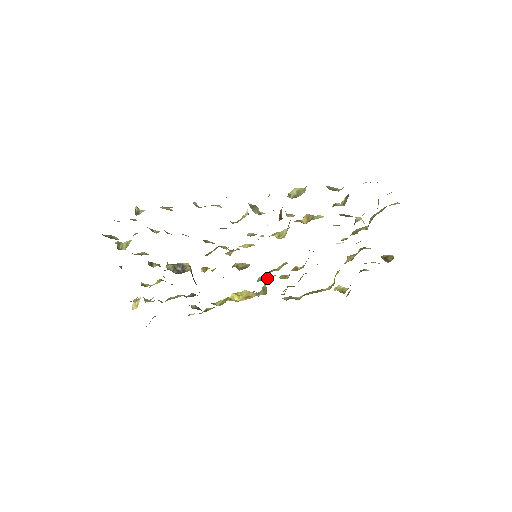
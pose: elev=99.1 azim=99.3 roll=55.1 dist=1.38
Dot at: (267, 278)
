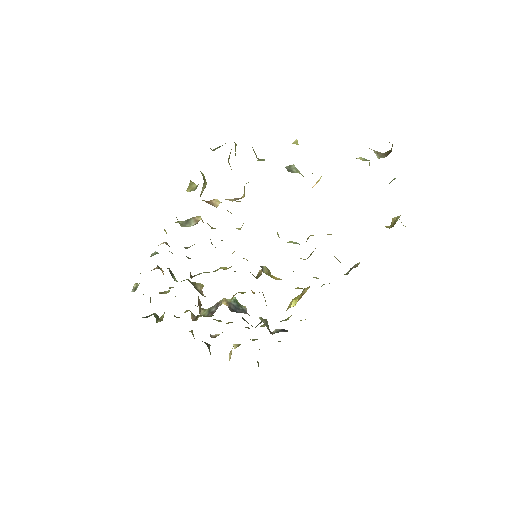
Dot at: occluded
